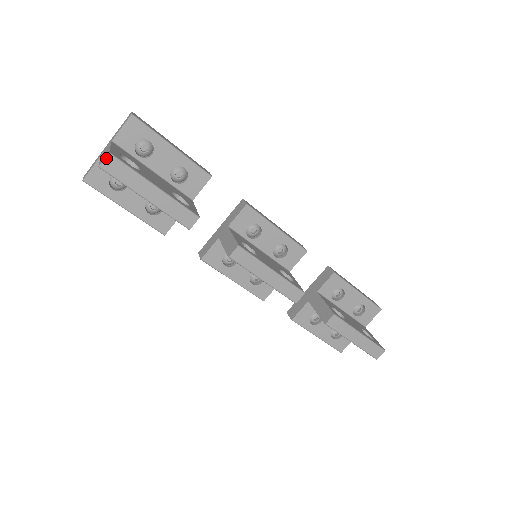
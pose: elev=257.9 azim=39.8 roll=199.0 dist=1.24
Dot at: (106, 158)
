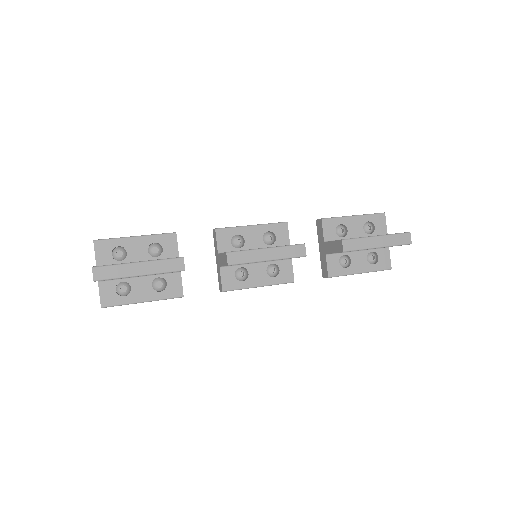
Dot at: (93, 272)
